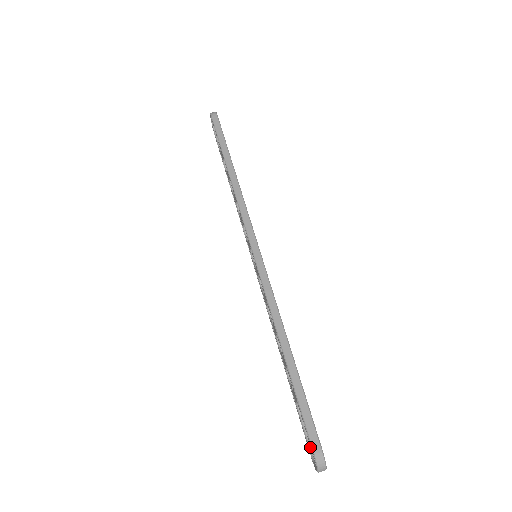
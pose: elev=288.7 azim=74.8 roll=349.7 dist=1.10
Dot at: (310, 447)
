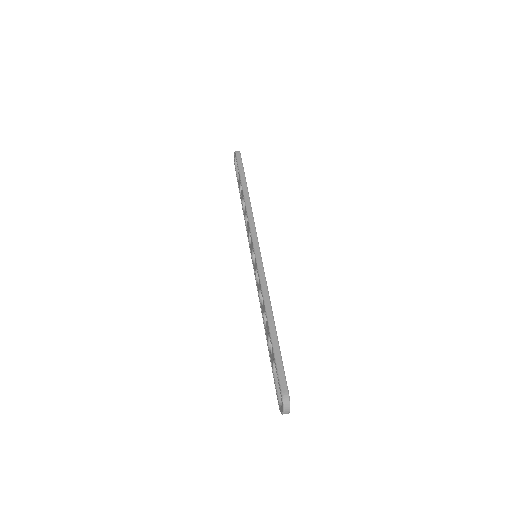
Dot at: (279, 397)
